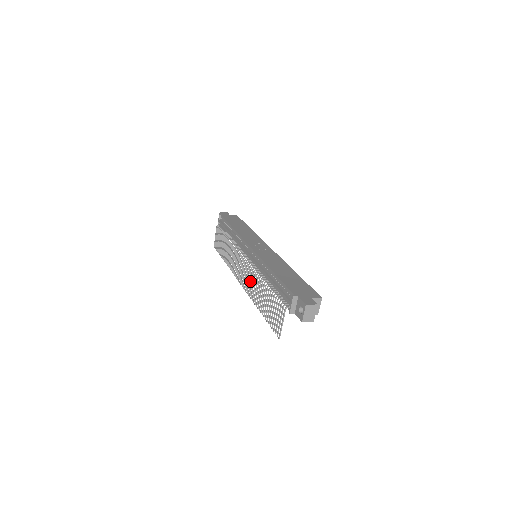
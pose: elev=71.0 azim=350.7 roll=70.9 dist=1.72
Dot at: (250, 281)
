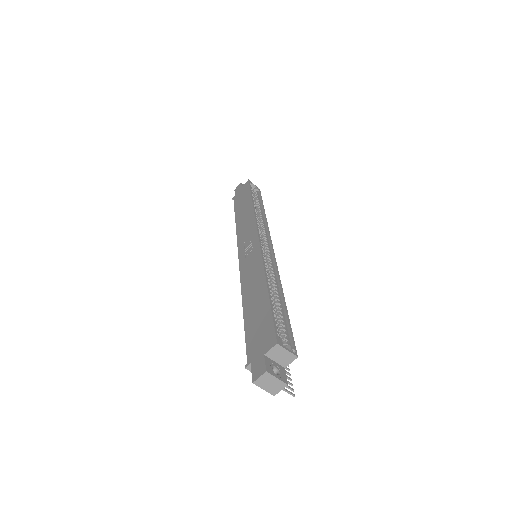
Dot at: occluded
